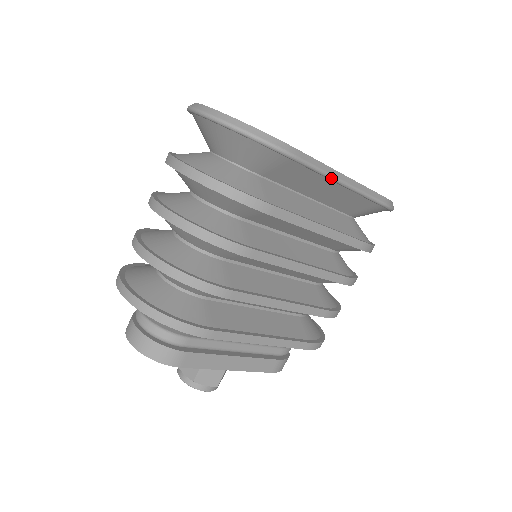
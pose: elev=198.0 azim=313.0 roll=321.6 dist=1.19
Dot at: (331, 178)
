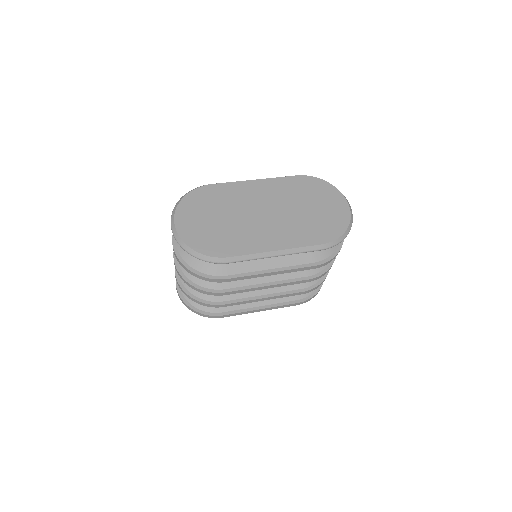
Dot at: (263, 258)
